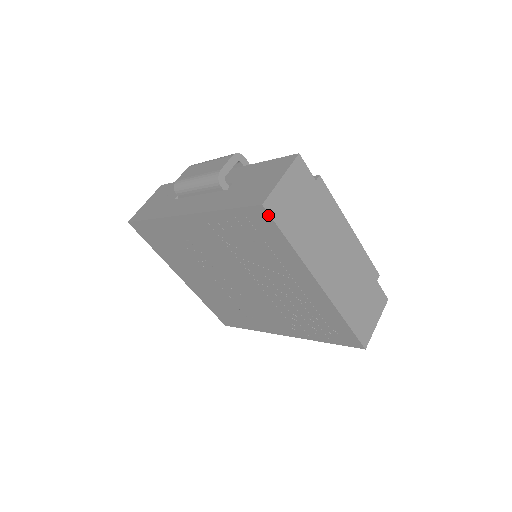
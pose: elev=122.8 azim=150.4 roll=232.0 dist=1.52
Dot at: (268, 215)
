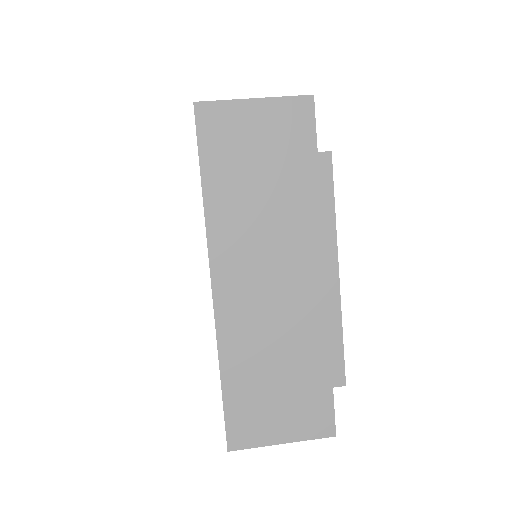
Dot at: (196, 124)
